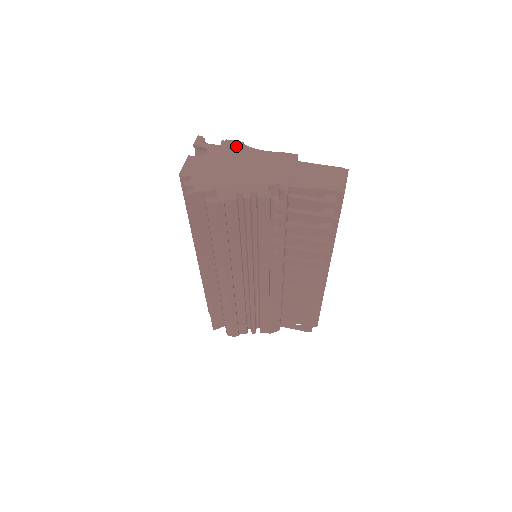
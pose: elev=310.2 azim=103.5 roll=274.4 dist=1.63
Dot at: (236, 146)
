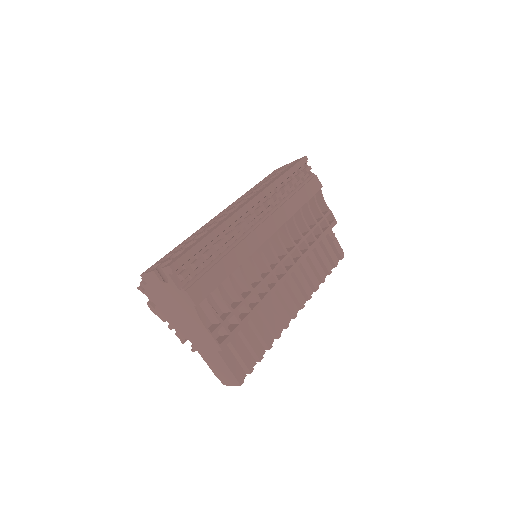
Dot at: (188, 302)
